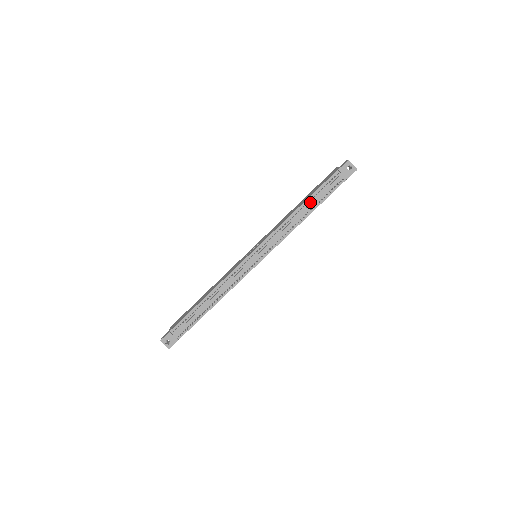
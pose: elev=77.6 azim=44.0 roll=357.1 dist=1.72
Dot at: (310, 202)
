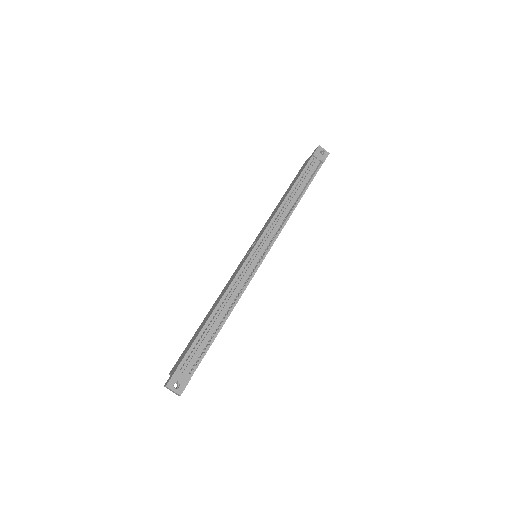
Dot at: (297, 188)
